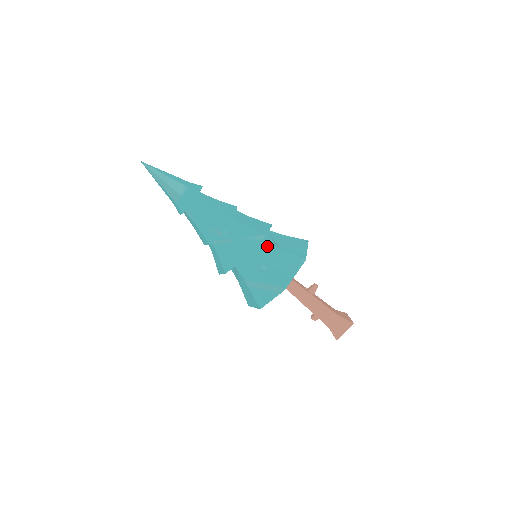
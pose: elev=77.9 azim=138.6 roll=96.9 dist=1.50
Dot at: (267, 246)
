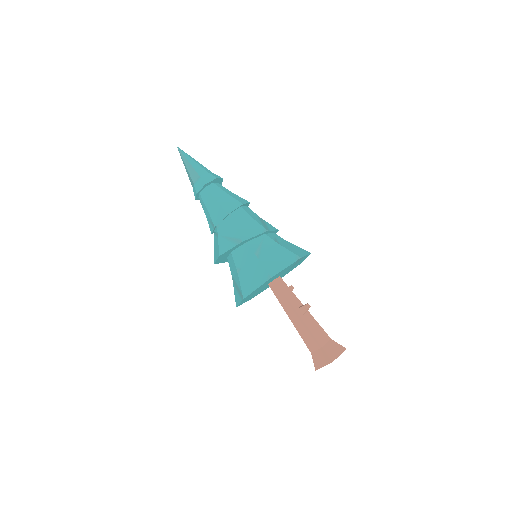
Dot at: (248, 251)
